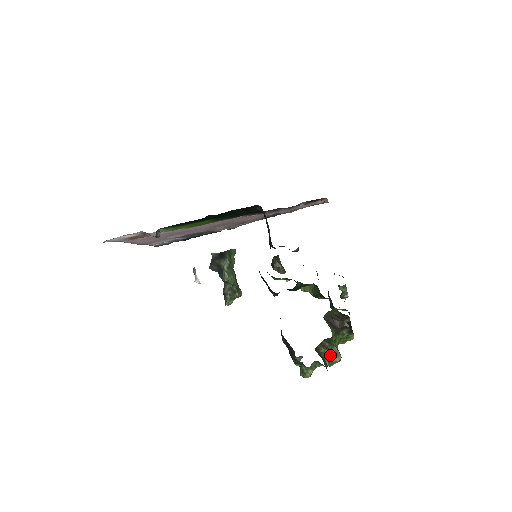
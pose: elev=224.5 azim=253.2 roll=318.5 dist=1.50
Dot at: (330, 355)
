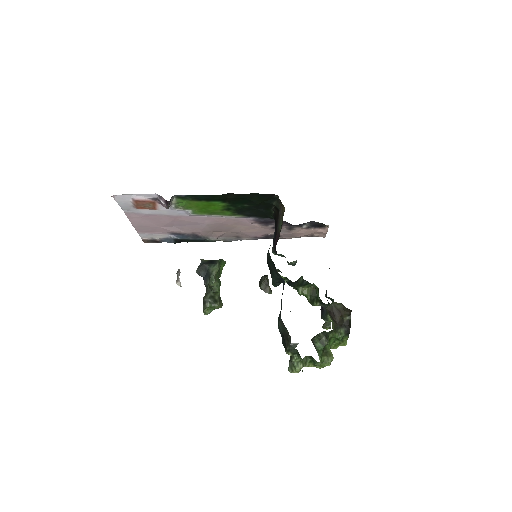
Dot at: (323, 353)
